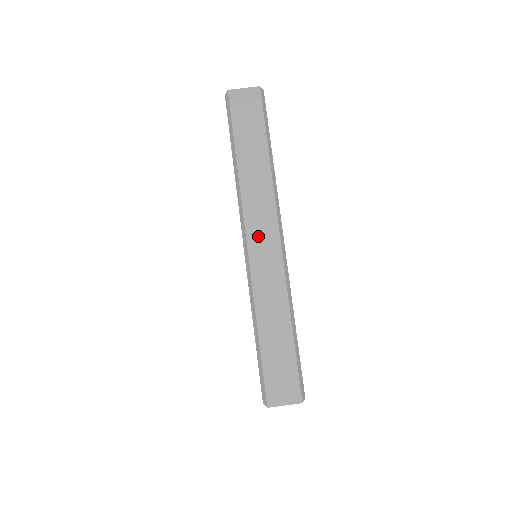
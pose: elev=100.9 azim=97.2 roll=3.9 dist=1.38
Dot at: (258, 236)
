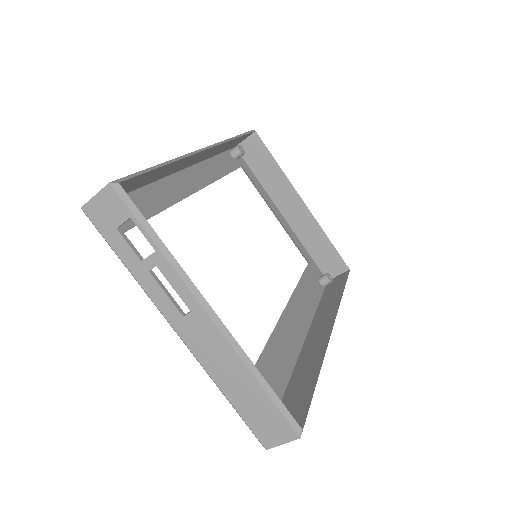
Dot at: occluded
